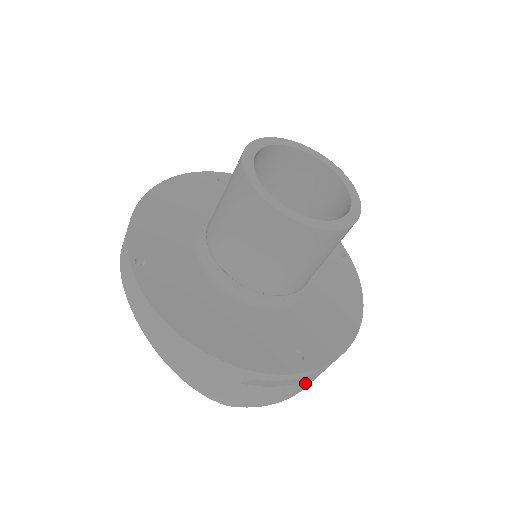
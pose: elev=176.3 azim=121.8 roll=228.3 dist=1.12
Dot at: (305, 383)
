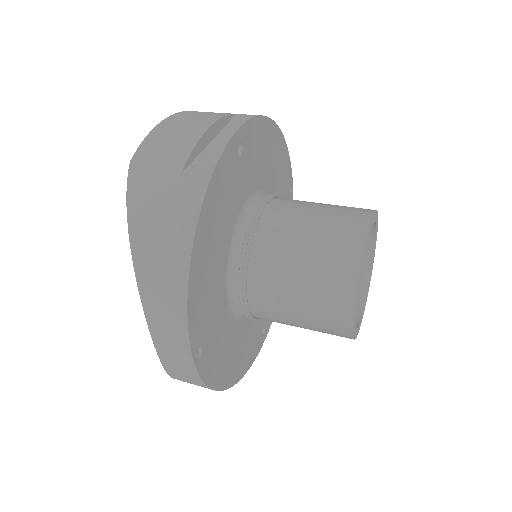
Dot at: occluded
